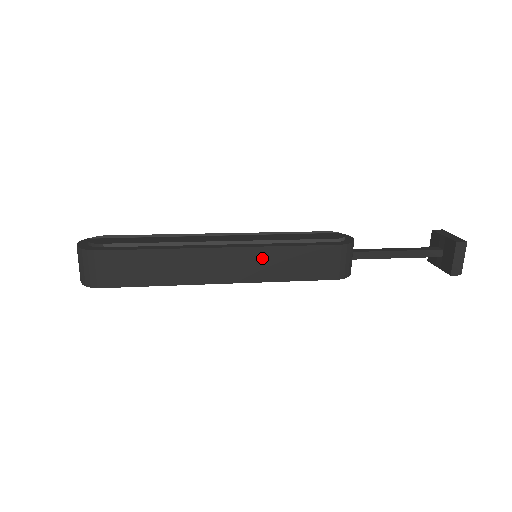
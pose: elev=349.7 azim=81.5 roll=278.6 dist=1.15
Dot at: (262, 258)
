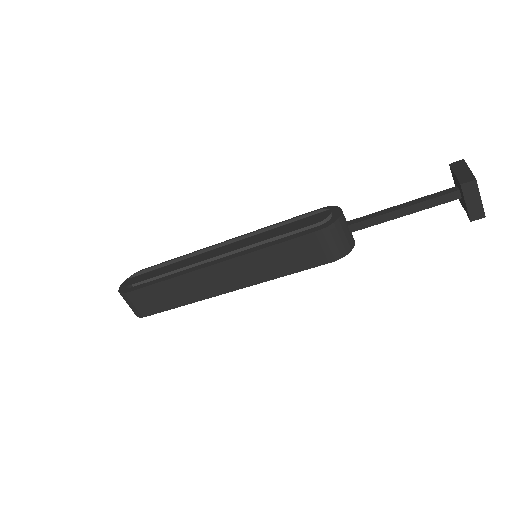
Dot at: (251, 263)
